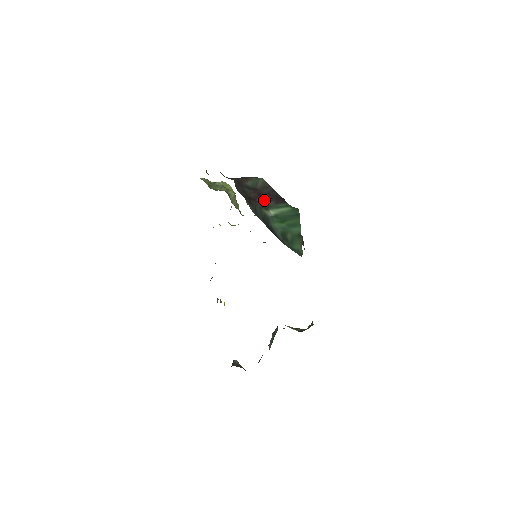
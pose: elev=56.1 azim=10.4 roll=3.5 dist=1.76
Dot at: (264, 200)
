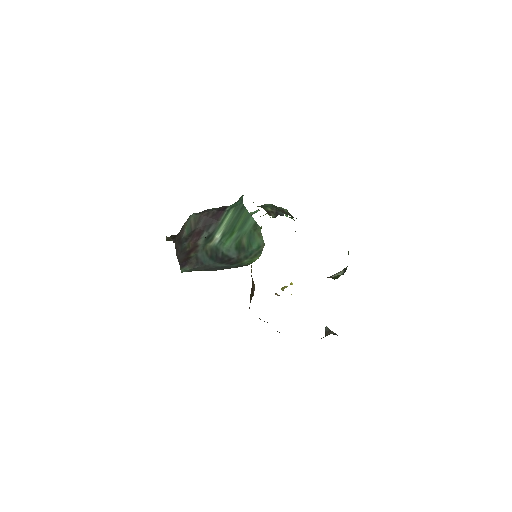
Dot at: (205, 233)
